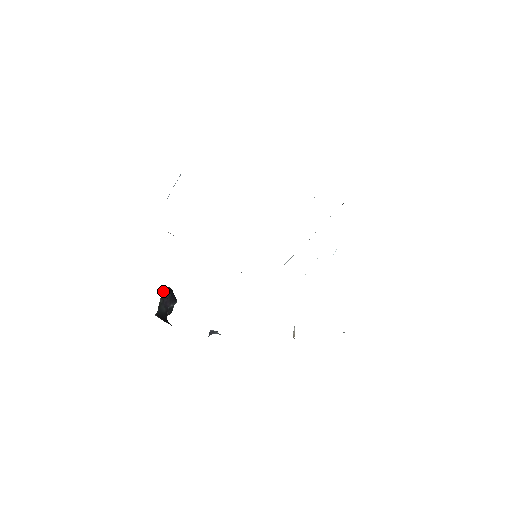
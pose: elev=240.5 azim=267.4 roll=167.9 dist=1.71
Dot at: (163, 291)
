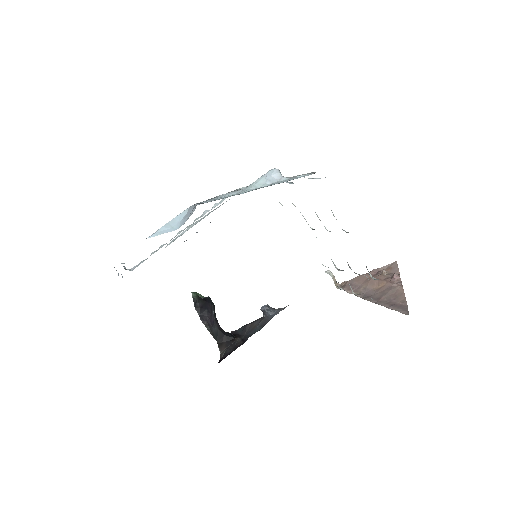
Dot at: (199, 316)
